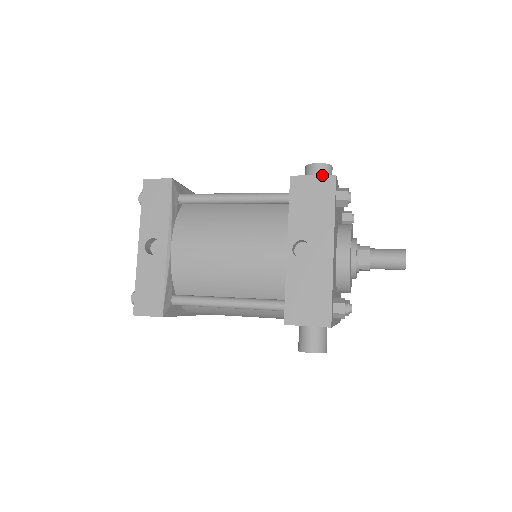
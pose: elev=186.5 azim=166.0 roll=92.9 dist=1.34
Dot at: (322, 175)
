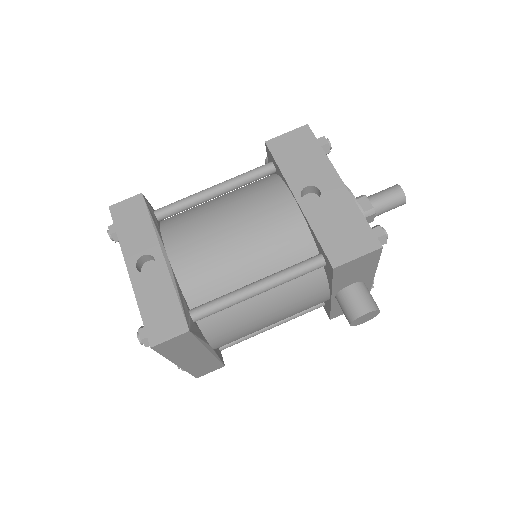
Dot at: (295, 129)
